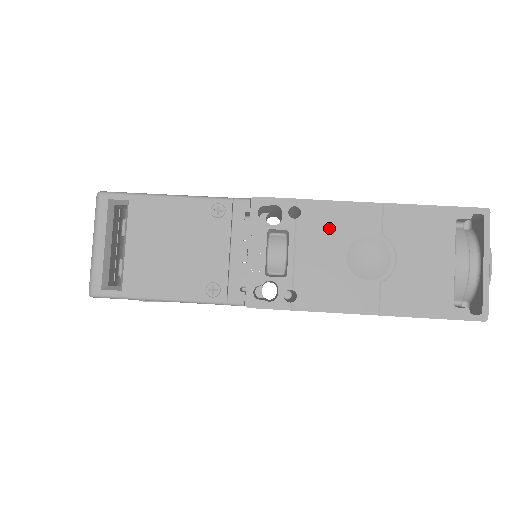
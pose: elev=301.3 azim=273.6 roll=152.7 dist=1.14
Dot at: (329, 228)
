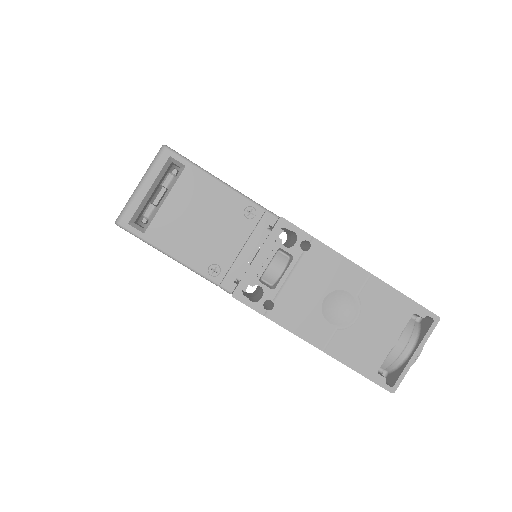
Dot at: (324, 271)
